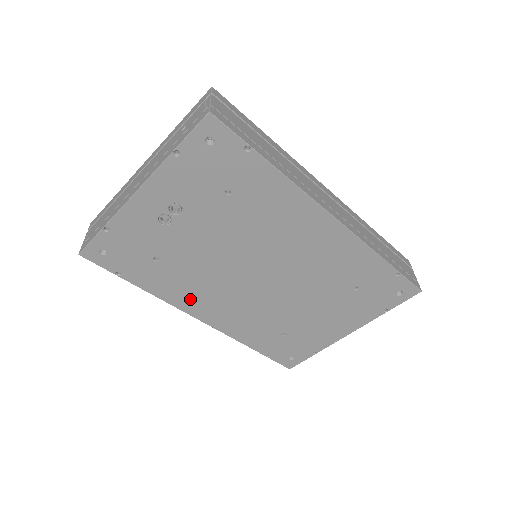
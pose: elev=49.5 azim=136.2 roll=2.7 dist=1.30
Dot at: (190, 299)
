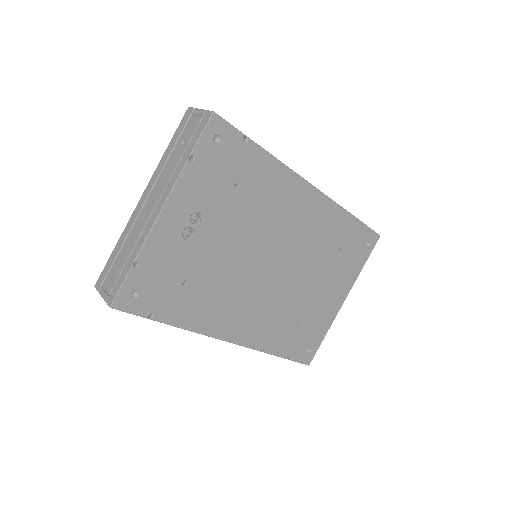
Dot at: (218, 319)
